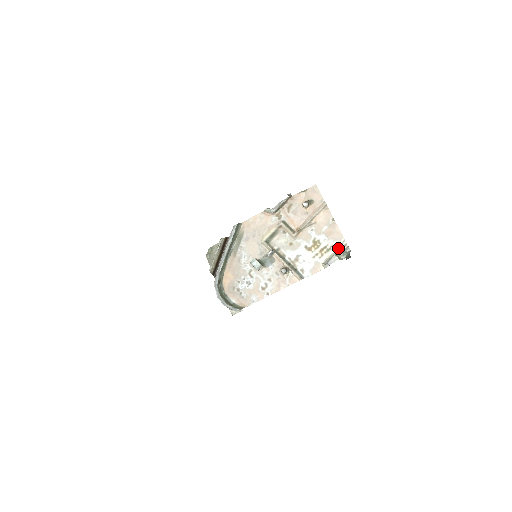
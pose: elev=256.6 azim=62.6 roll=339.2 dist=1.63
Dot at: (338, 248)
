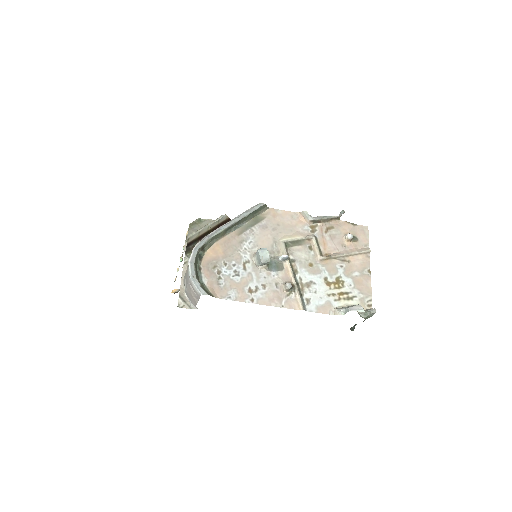
Dot at: (361, 303)
